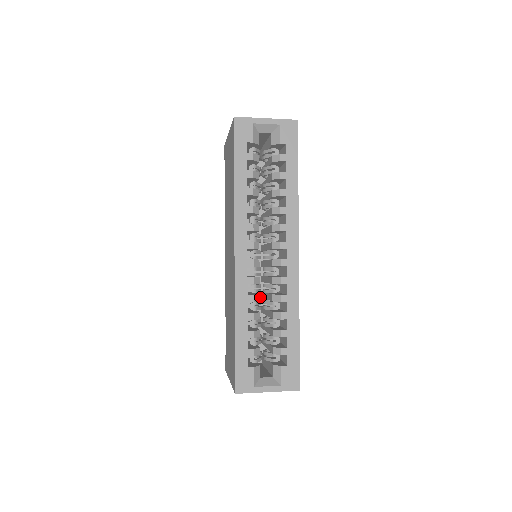
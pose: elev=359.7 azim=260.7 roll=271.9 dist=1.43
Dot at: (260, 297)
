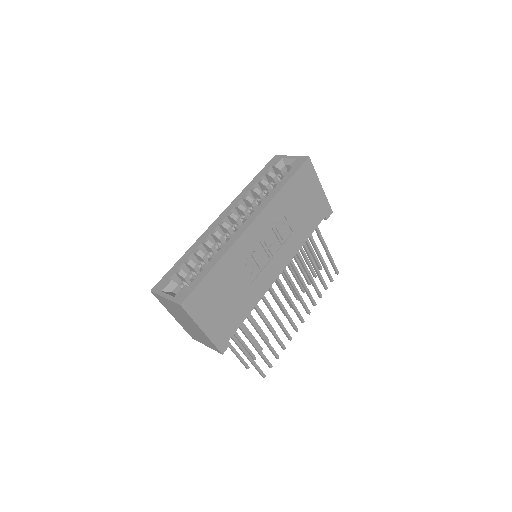
Dot at: occluded
